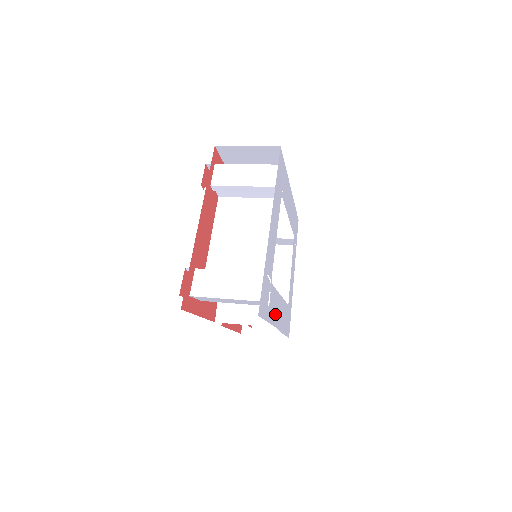
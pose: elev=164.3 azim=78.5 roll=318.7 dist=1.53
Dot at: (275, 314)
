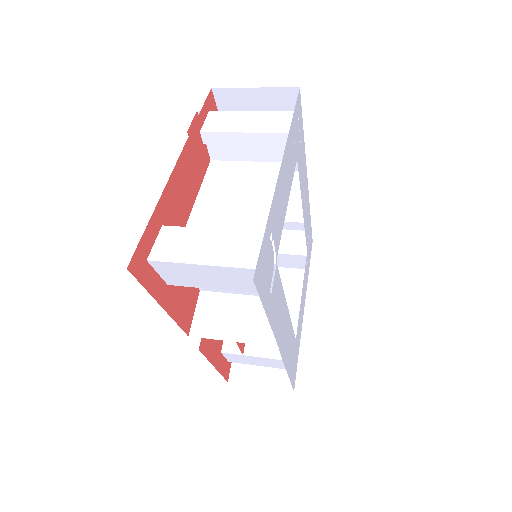
Dot at: (279, 324)
